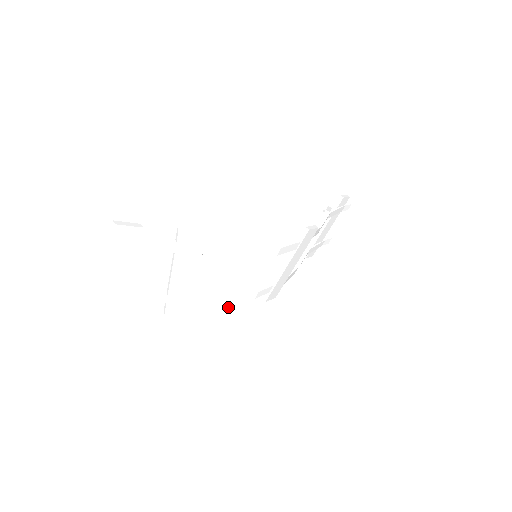
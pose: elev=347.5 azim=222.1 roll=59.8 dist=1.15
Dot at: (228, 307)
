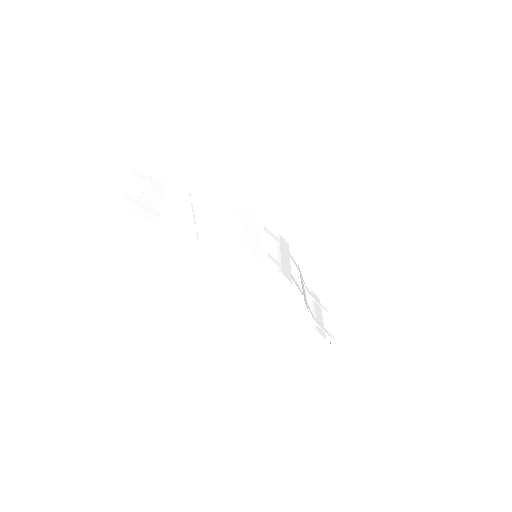
Dot at: (248, 251)
